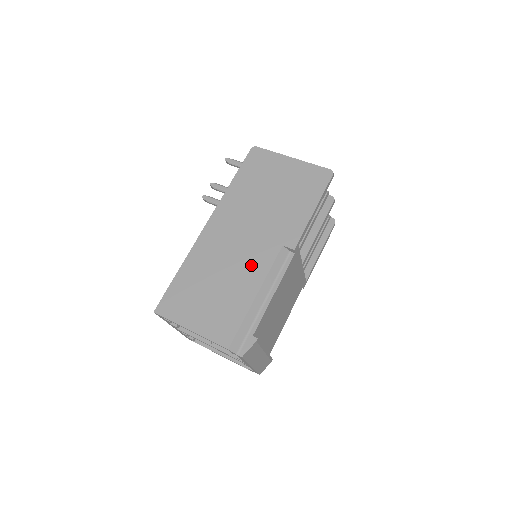
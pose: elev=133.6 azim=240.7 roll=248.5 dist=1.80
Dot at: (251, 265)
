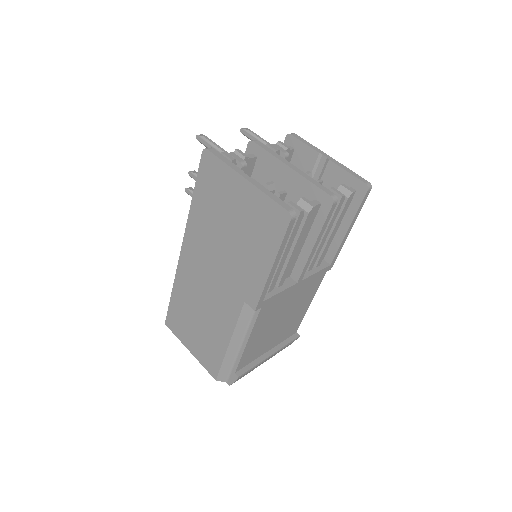
Dot at: (221, 312)
